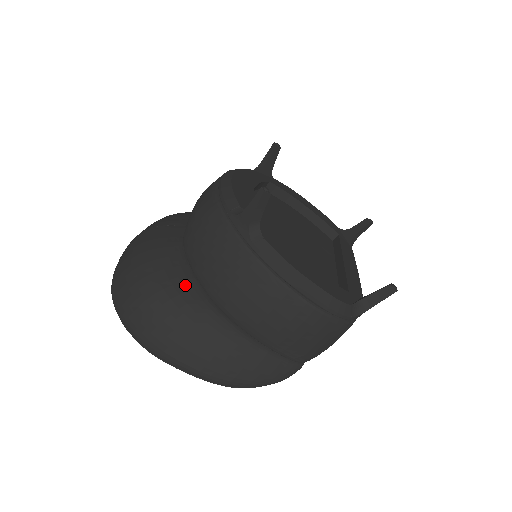
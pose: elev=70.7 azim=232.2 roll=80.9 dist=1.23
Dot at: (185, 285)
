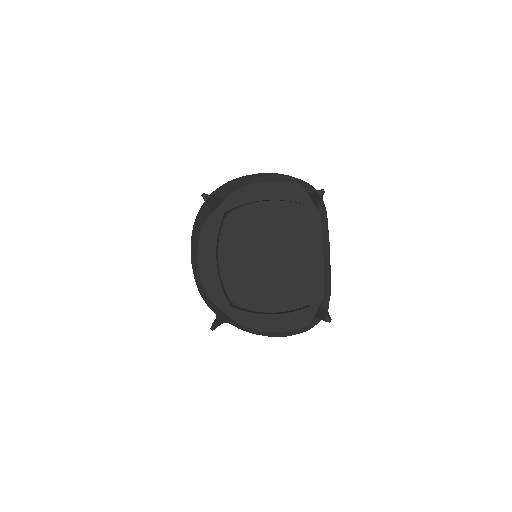
Dot at: occluded
